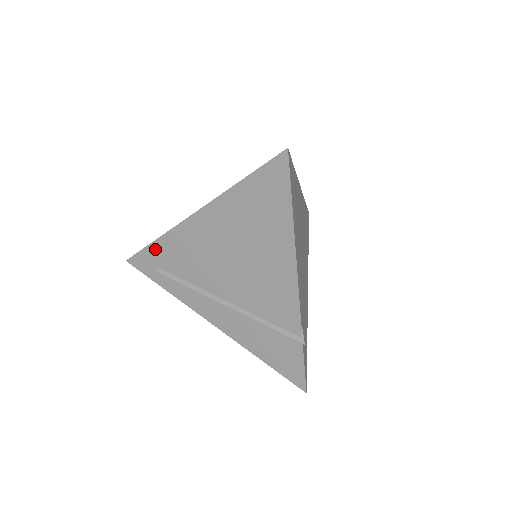
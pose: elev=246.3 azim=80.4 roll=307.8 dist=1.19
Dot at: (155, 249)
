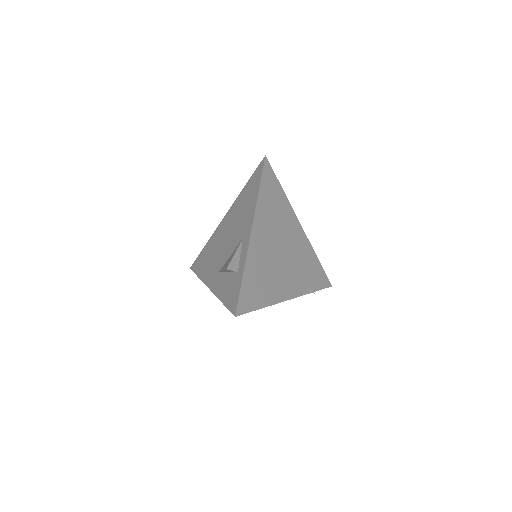
Dot at: occluded
